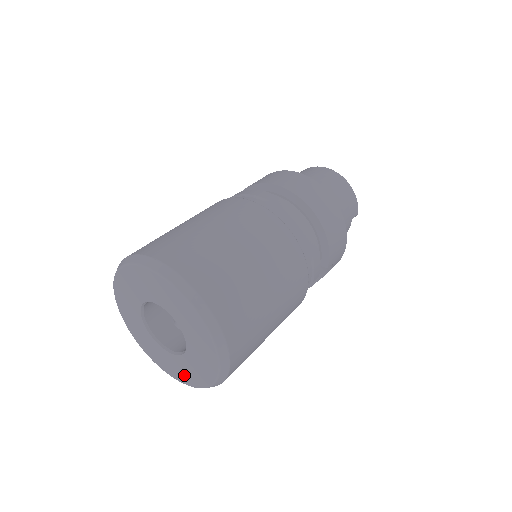
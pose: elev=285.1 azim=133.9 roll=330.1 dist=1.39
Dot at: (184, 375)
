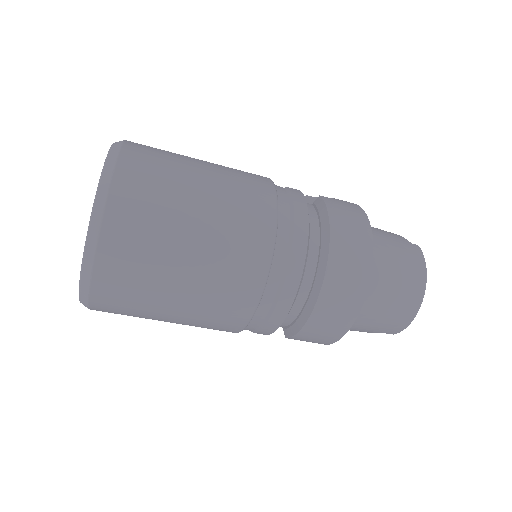
Dot at: occluded
